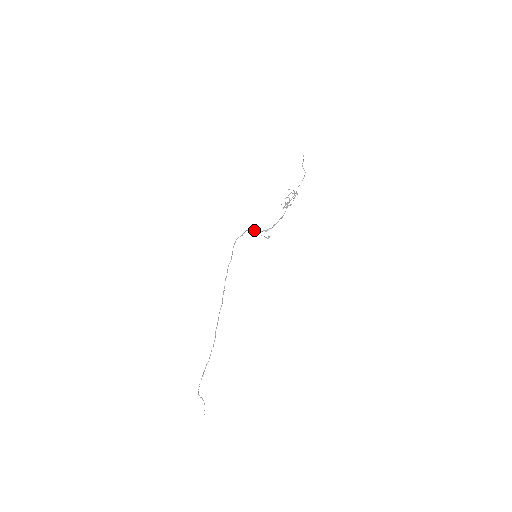
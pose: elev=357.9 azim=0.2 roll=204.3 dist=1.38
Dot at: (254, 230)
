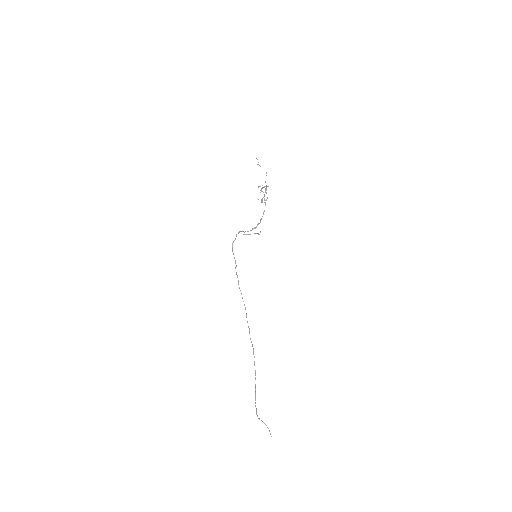
Dot at: (244, 232)
